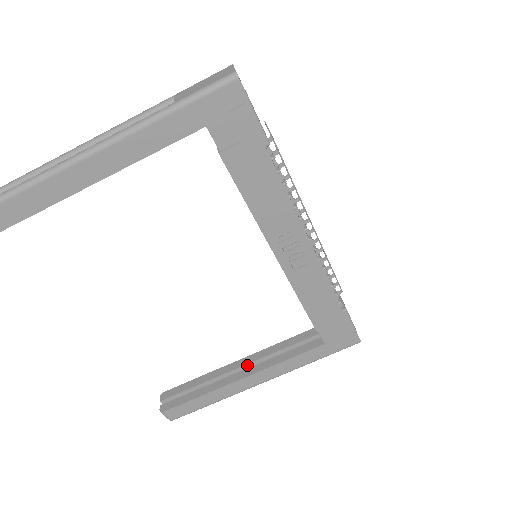
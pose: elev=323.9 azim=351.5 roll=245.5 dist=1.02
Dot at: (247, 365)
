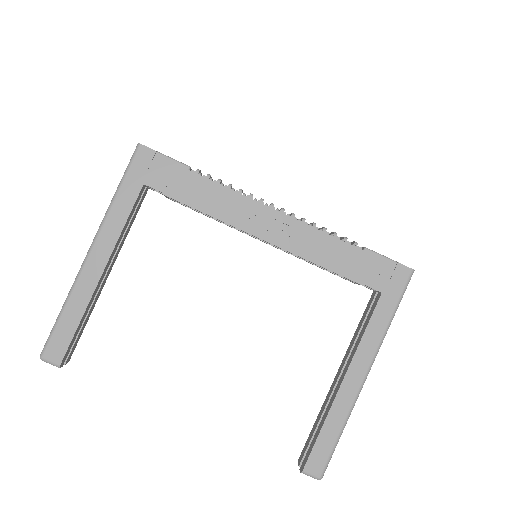
Dot at: (343, 370)
